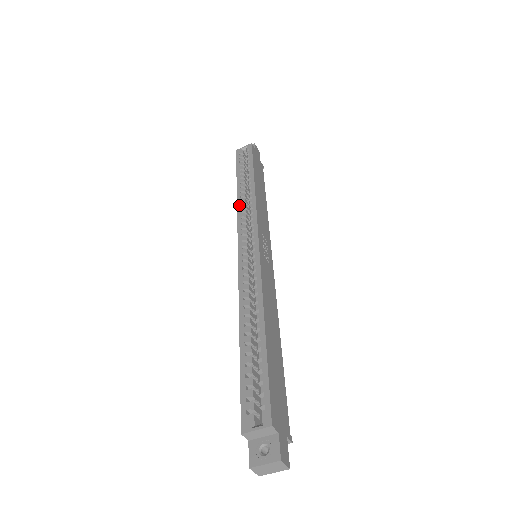
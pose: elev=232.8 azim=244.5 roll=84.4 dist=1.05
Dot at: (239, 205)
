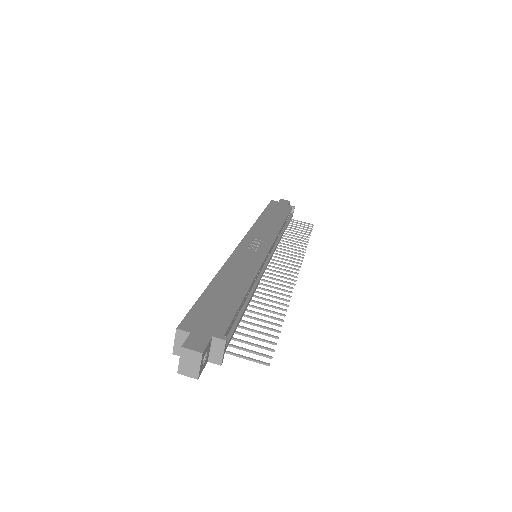
Dot at: occluded
